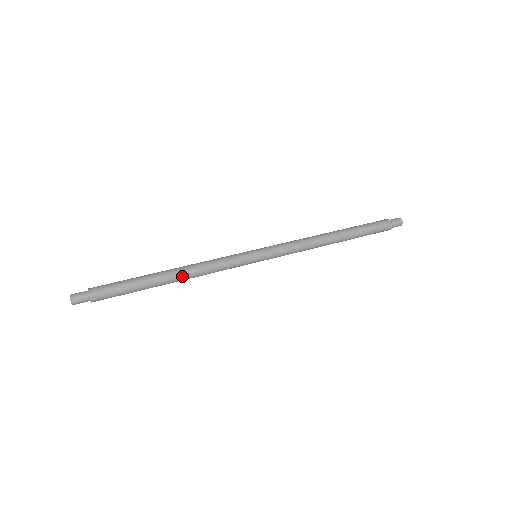
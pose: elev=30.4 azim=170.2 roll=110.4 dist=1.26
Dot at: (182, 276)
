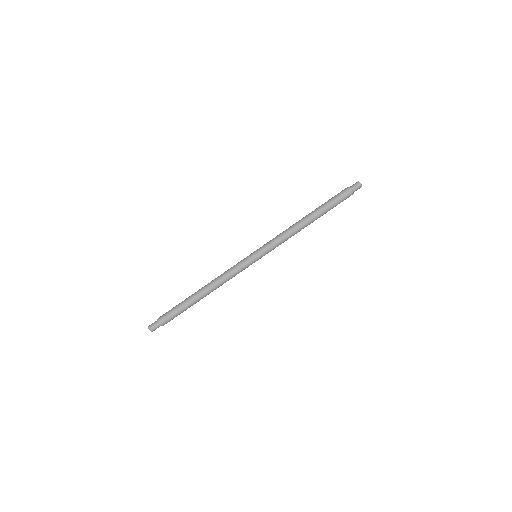
Dot at: (209, 288)
